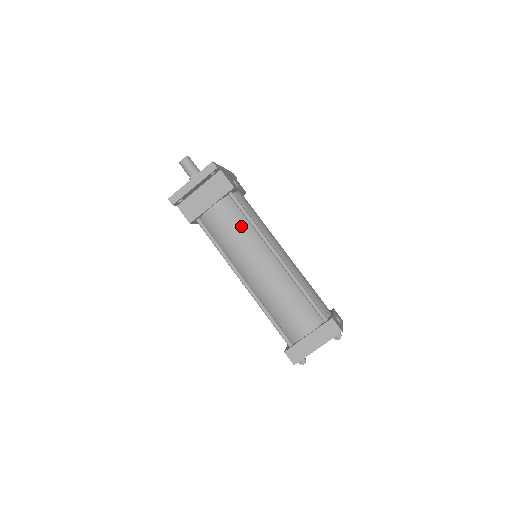
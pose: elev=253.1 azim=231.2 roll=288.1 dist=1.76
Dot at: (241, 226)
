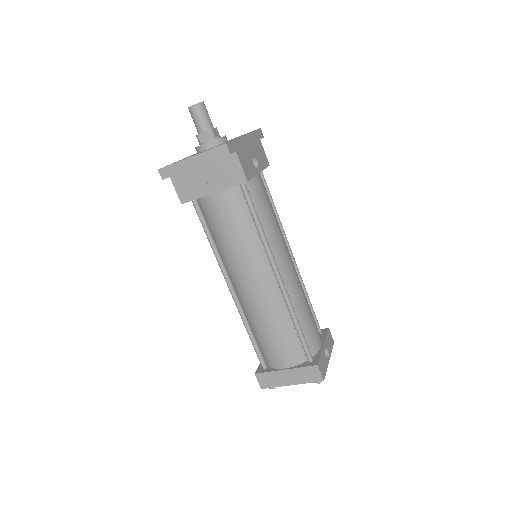
Dot at: (244, 229)
